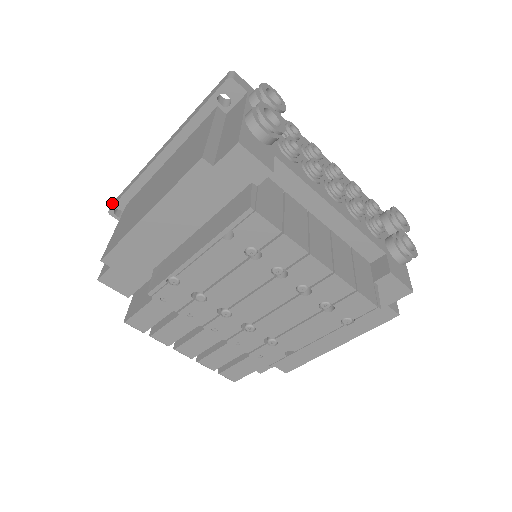
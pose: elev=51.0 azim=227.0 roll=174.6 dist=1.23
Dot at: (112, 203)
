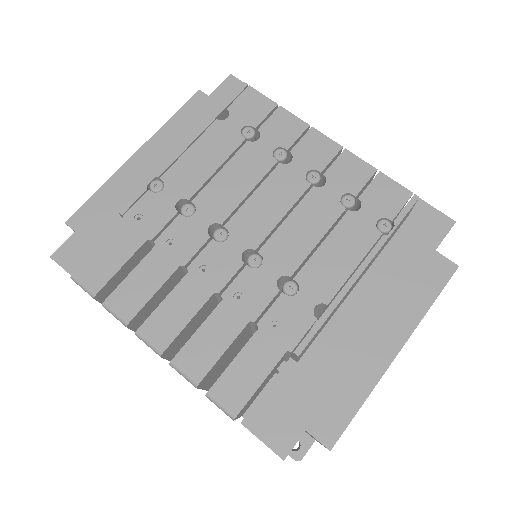
Dot at: occluded
